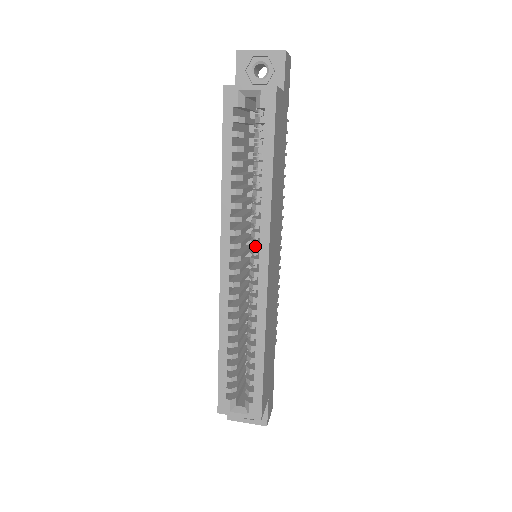
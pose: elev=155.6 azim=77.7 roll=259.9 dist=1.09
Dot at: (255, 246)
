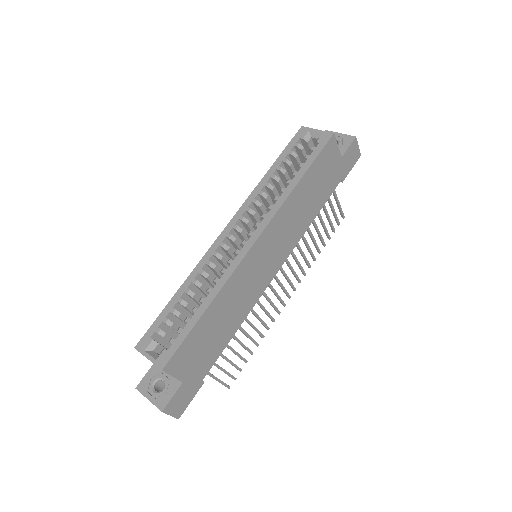
Dot at: (257, 222)
